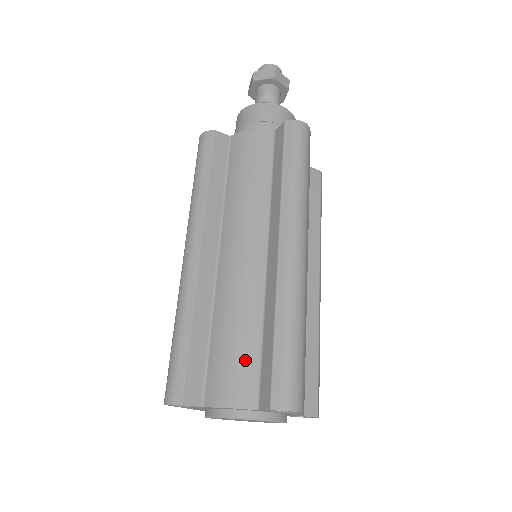
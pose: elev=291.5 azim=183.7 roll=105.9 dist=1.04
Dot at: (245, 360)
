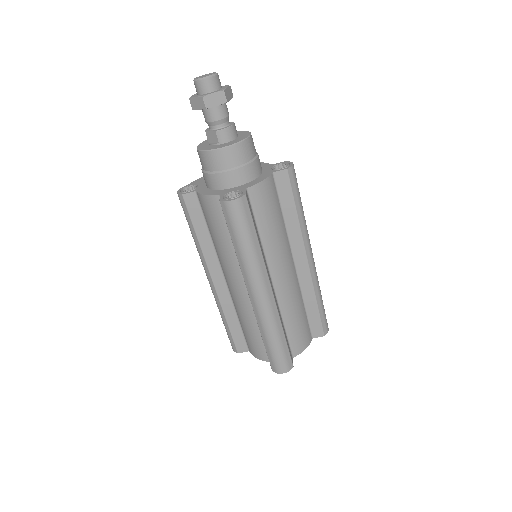
Dot at: (257, 342)
